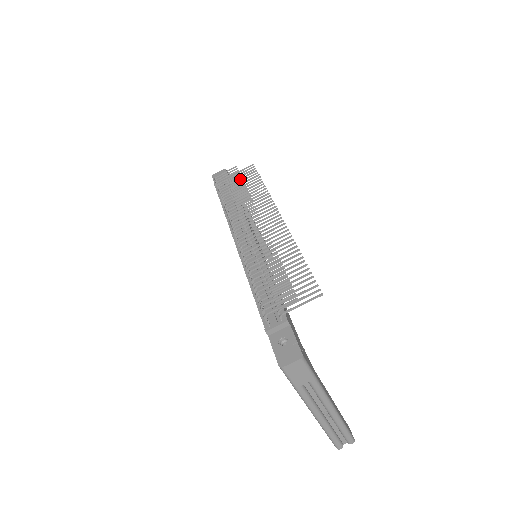
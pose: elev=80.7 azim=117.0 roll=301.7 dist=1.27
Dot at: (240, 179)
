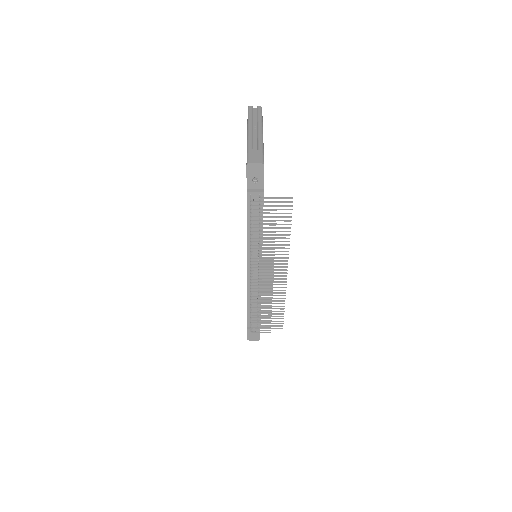
Dot at: (274, 225)
